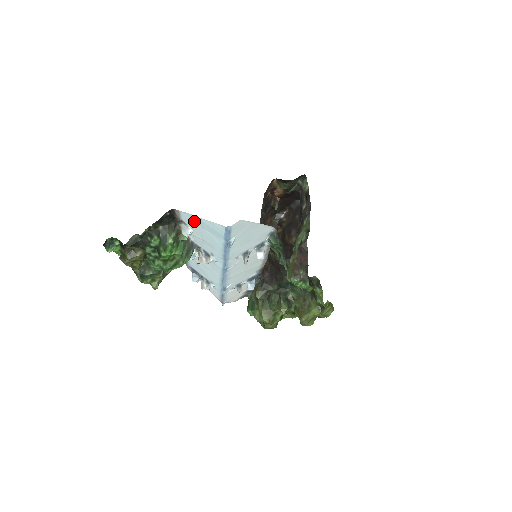
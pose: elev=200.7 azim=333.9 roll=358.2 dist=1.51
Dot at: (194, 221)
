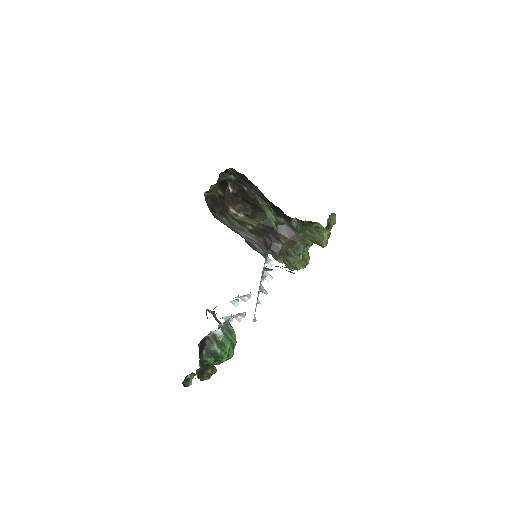
Dot at: occluded
